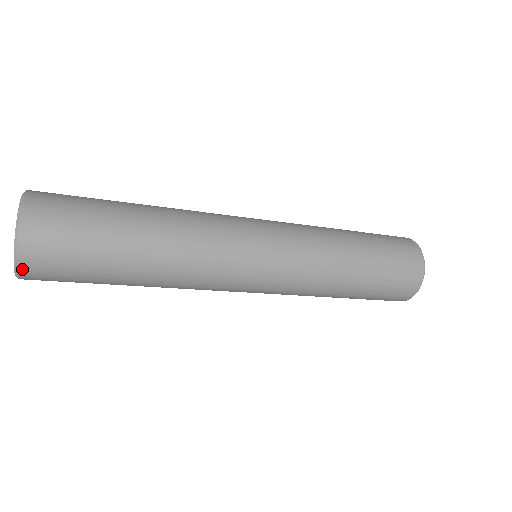
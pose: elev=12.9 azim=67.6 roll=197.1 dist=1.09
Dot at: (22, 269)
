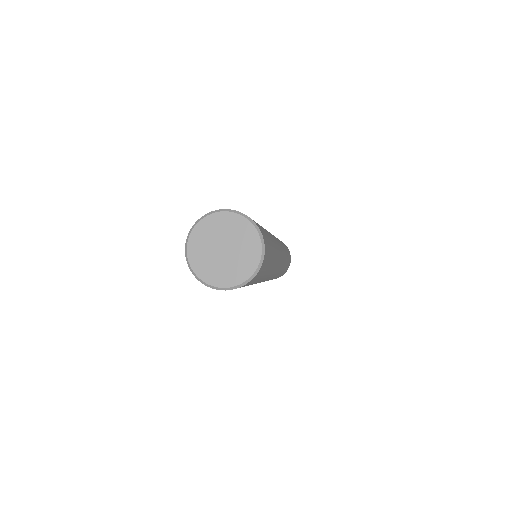
Dot at: (264, 259)
